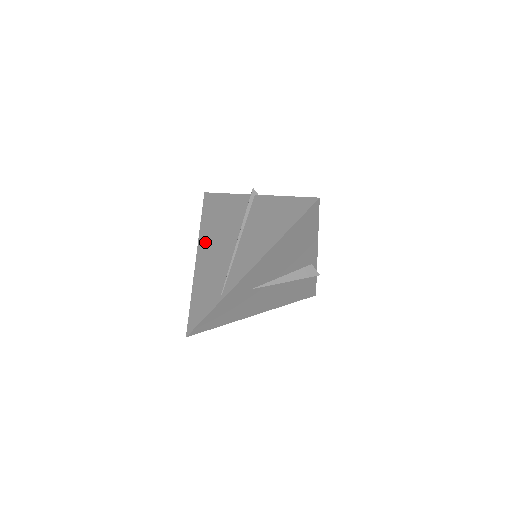
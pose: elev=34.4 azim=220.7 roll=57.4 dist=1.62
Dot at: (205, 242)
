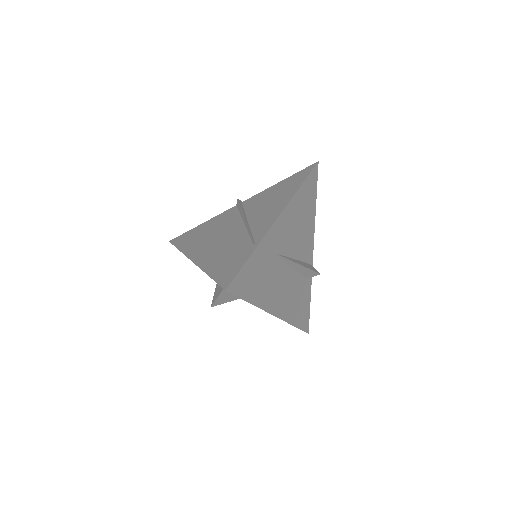
Dot at: (197, 249)
